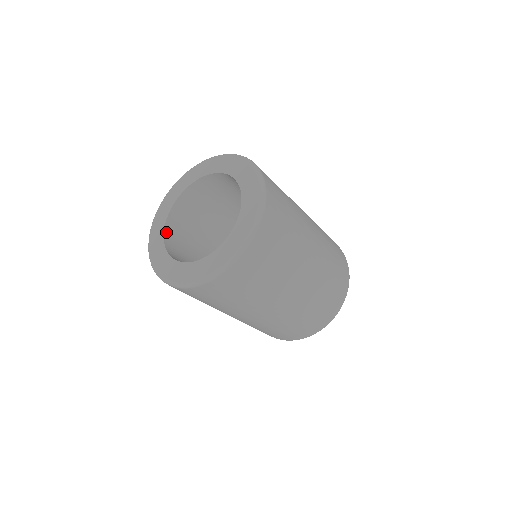
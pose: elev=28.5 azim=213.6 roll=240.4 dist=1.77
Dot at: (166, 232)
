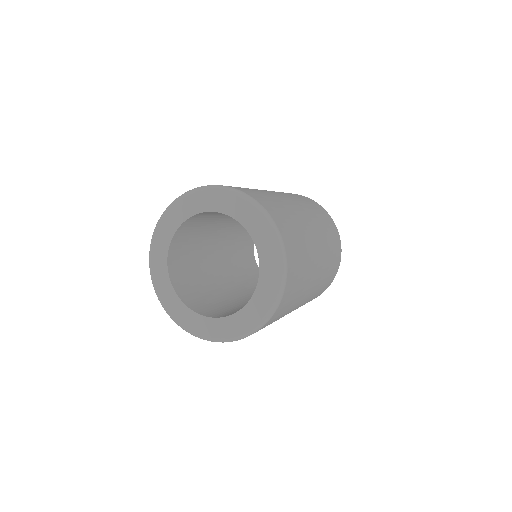
Dot at: (186, 222)
